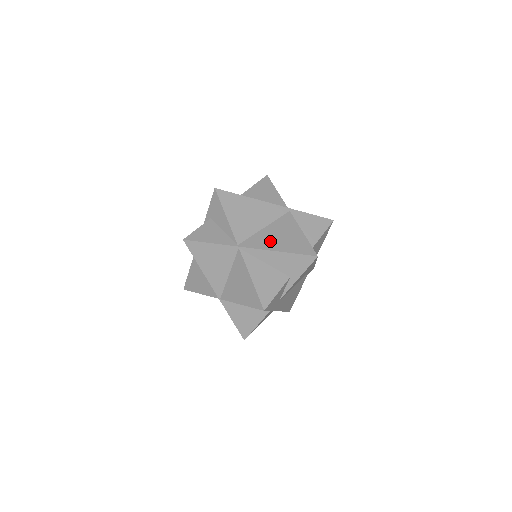
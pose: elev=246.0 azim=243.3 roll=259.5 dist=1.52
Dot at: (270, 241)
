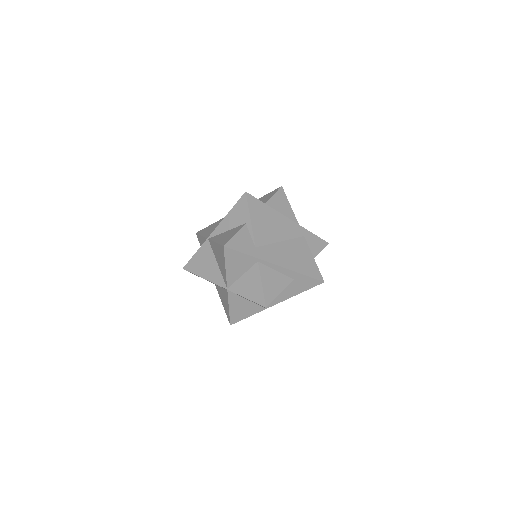
Dot at: occluded
